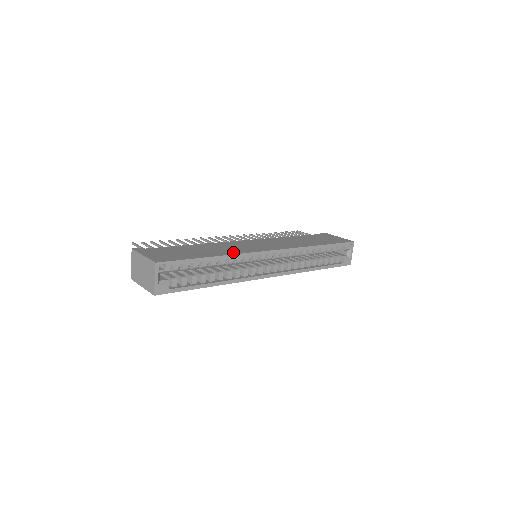
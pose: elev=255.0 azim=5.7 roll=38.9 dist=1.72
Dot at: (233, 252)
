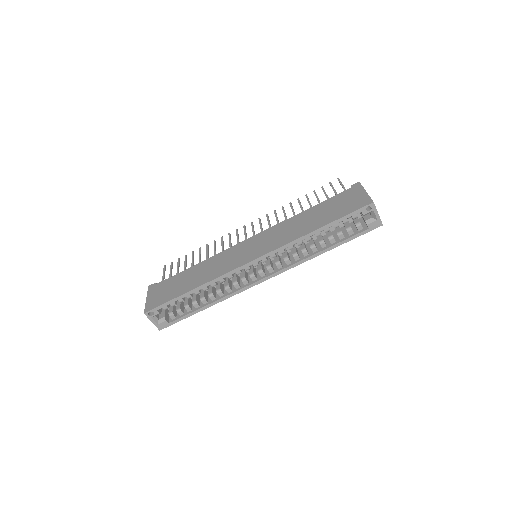
Dot at: (213, 276)
